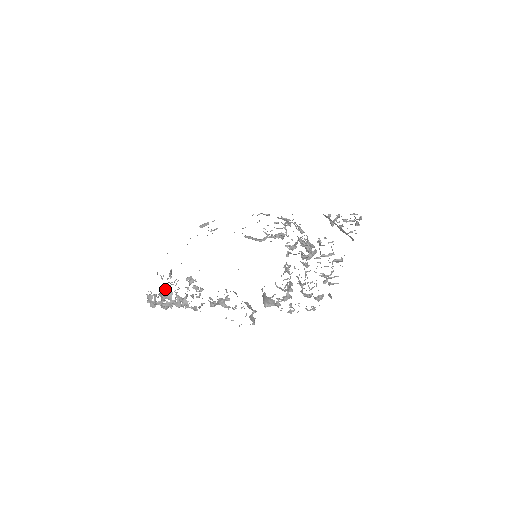
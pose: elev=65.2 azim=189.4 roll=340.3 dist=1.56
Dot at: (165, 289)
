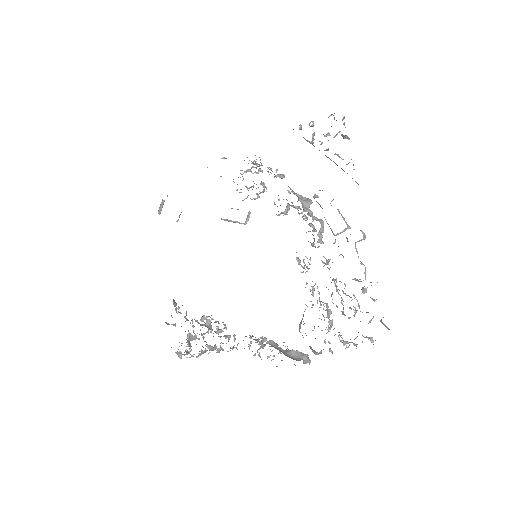
Dot at: (187, 340)
